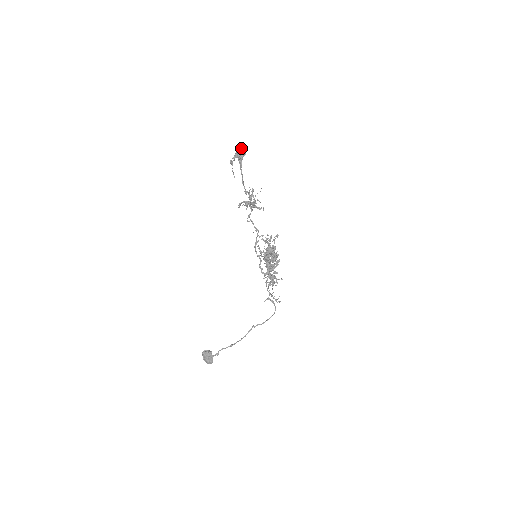
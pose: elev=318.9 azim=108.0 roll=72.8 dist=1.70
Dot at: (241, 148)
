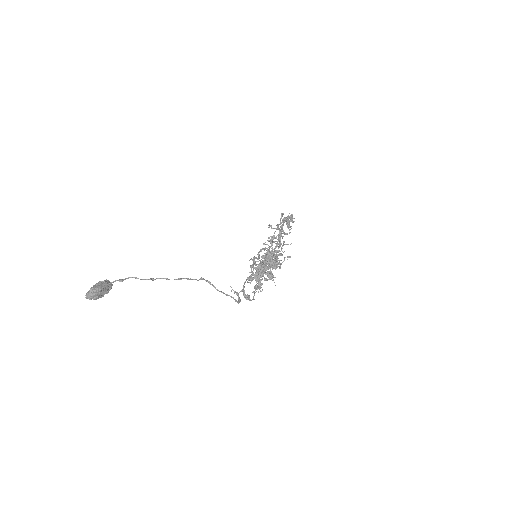
Dot at: (292, 221)
